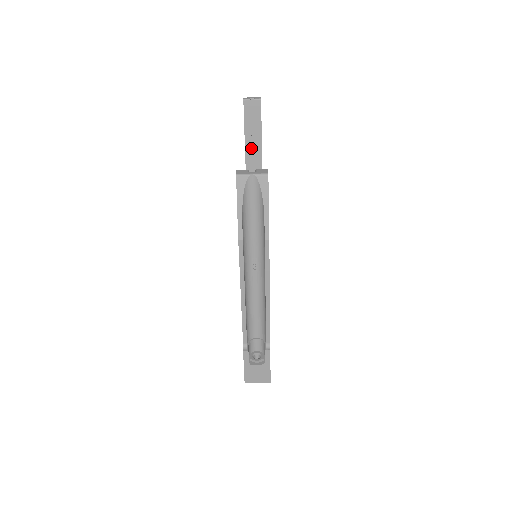
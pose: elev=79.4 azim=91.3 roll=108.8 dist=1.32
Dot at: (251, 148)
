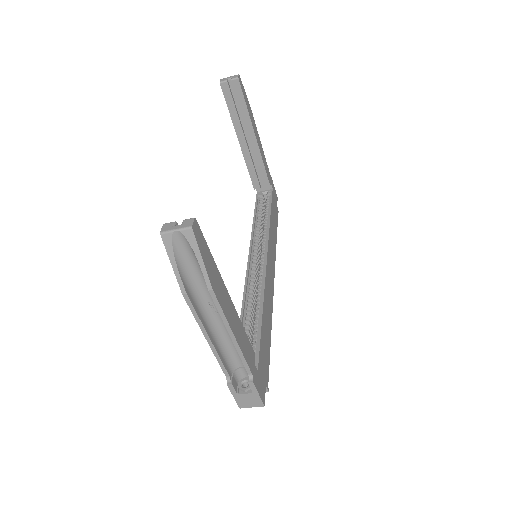
Dot at: (242, 131)
